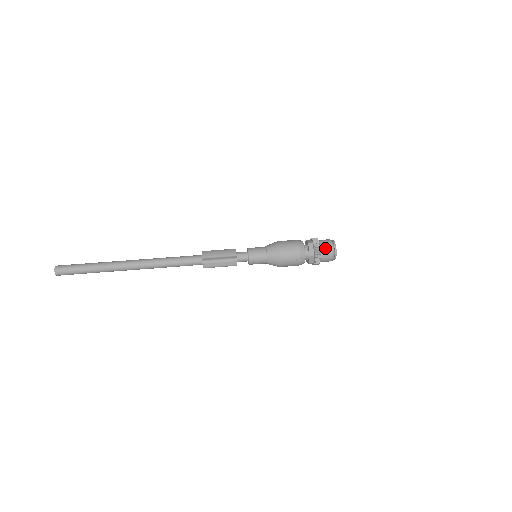
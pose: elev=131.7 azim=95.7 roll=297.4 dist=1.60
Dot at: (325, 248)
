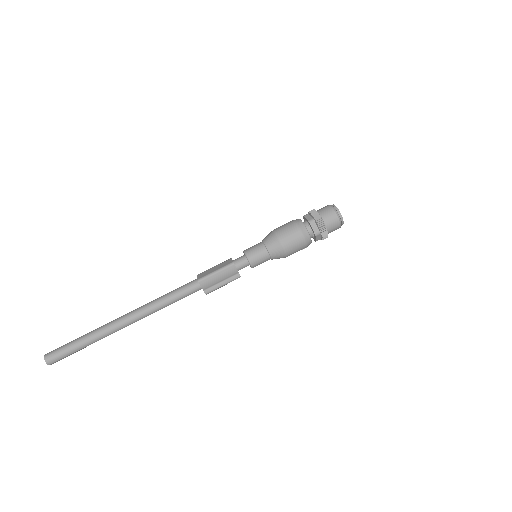
Dot at: occluded
